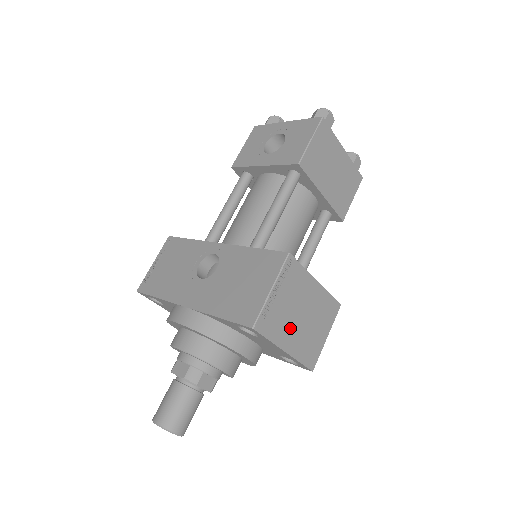
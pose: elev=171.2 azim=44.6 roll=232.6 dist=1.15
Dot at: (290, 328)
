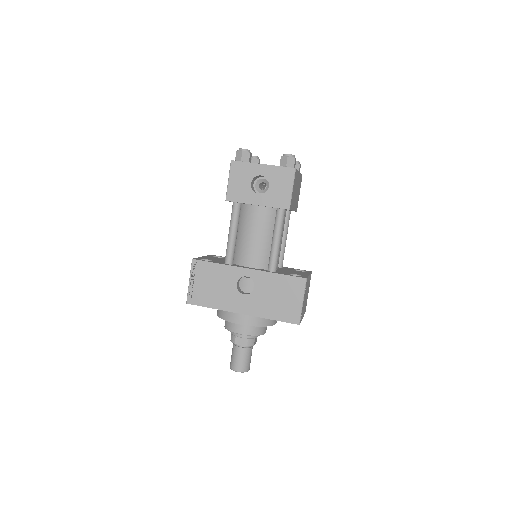
Dot at: occluded
